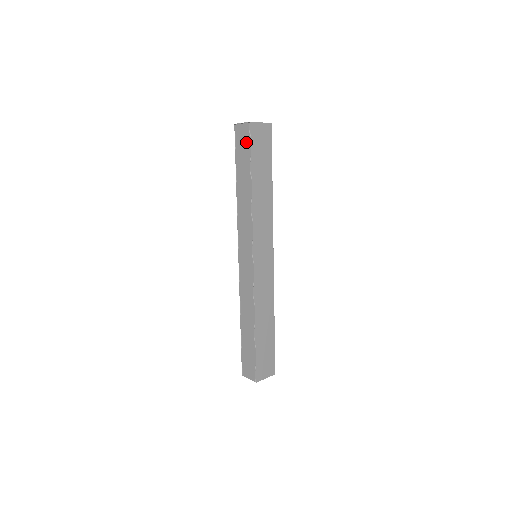
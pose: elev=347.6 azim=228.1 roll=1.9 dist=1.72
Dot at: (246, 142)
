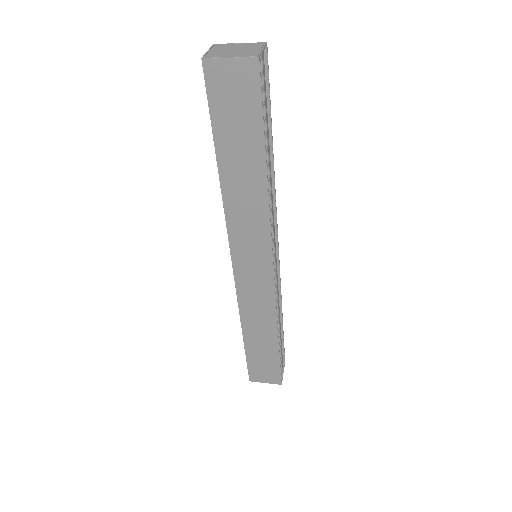
Dot at: occluded
